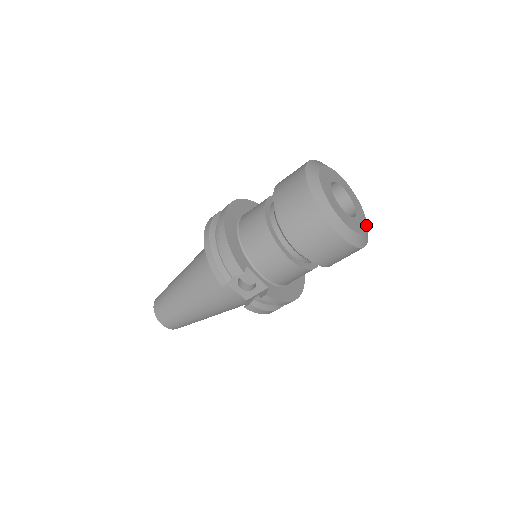
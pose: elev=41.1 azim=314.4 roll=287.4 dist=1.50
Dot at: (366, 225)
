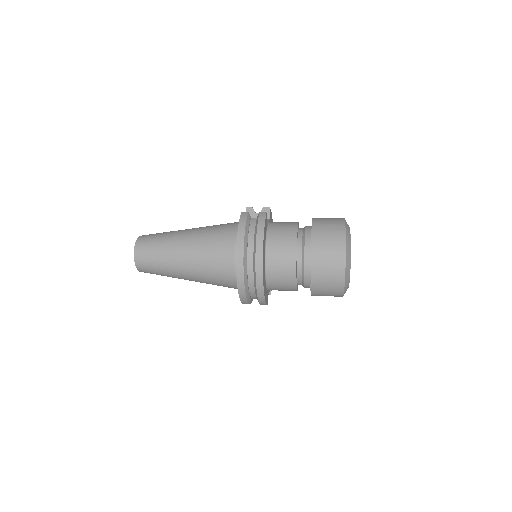
Dot at: occluded
